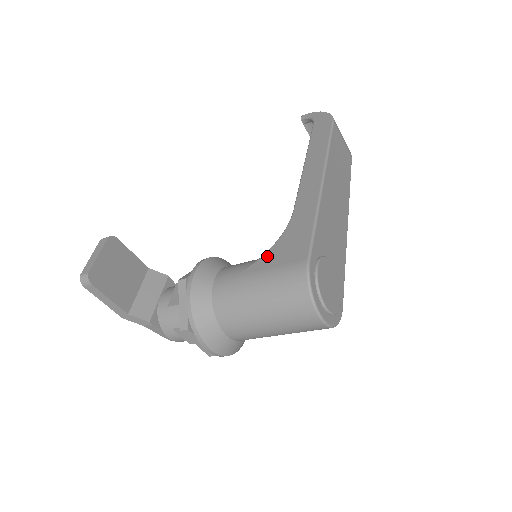
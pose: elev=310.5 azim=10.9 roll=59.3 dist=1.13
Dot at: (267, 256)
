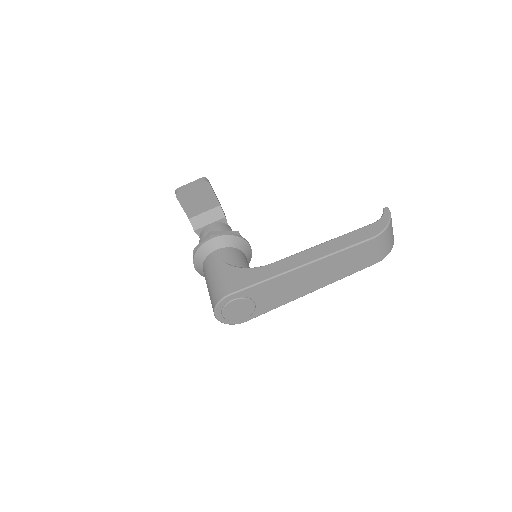
Dot at: (233, 269)
